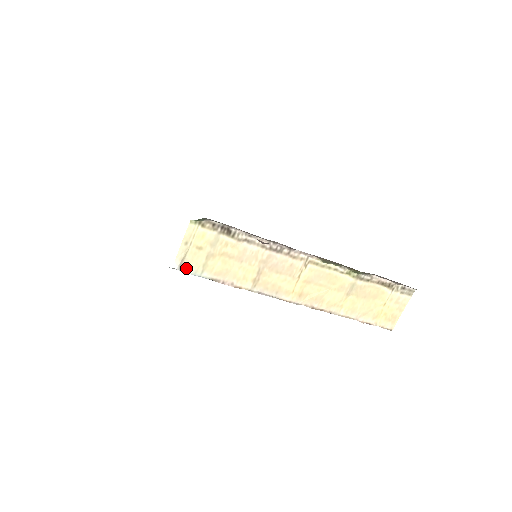
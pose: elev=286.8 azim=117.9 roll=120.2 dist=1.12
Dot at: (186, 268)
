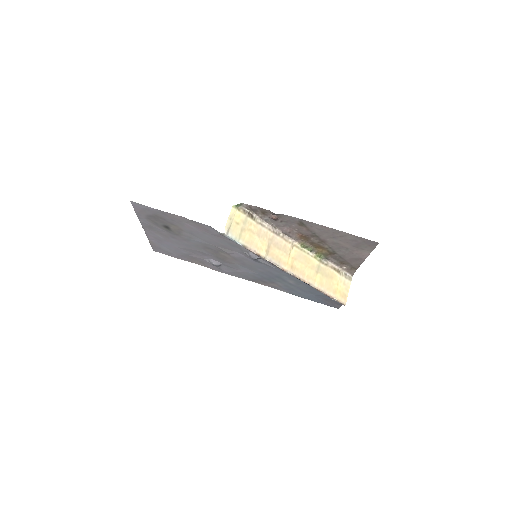
Dot at: (230, 235)
